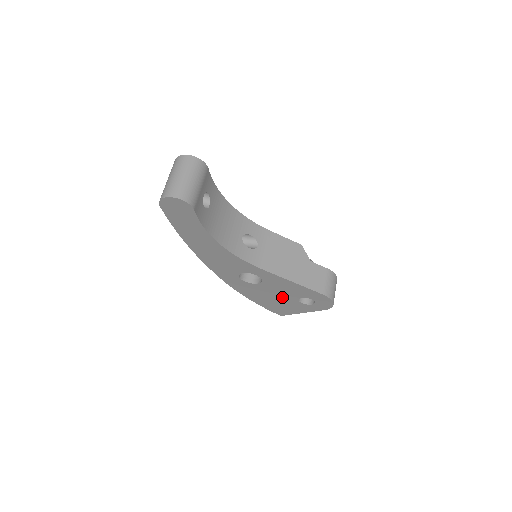
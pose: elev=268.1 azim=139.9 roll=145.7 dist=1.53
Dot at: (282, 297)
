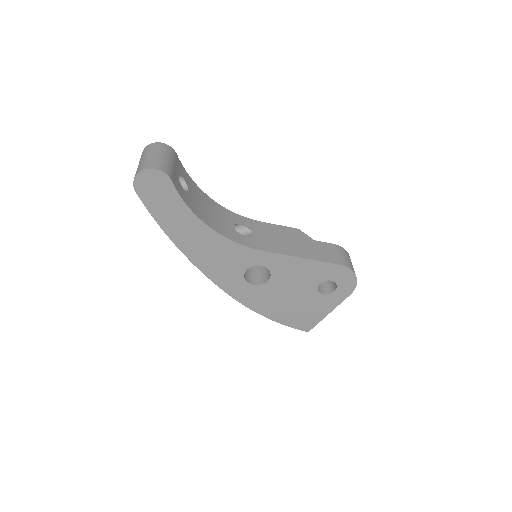
Dot at: (299, 294)
